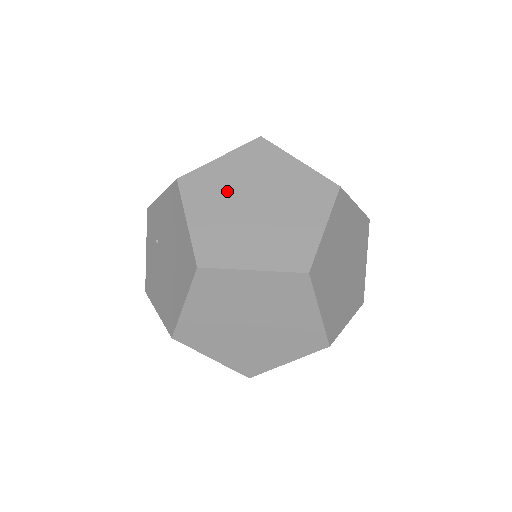
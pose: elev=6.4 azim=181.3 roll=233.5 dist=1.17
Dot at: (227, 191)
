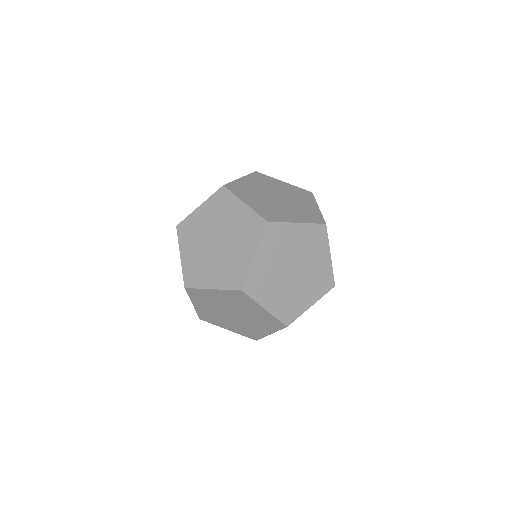
Dot at: occluded
